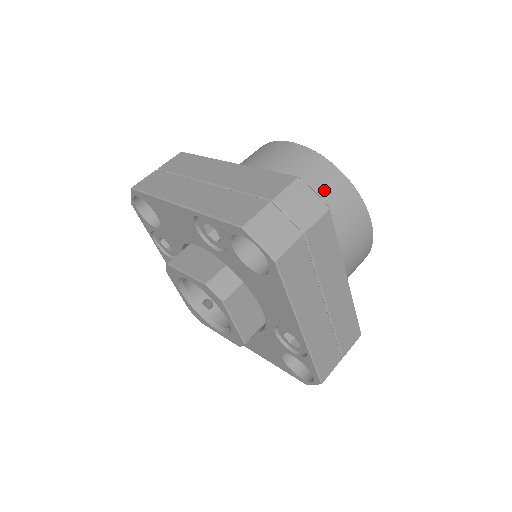
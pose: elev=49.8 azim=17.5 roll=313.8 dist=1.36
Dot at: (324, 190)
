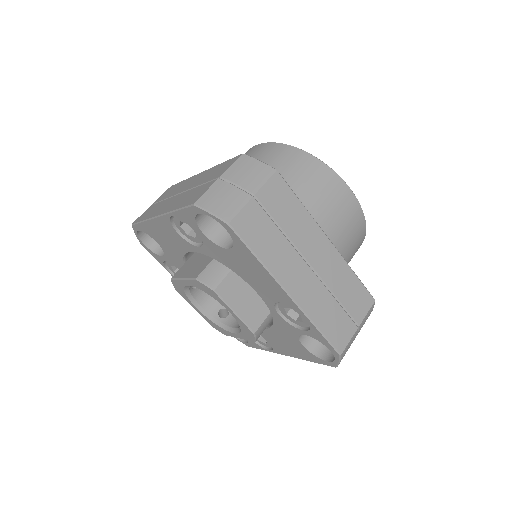
Dot at: (288, 169)
